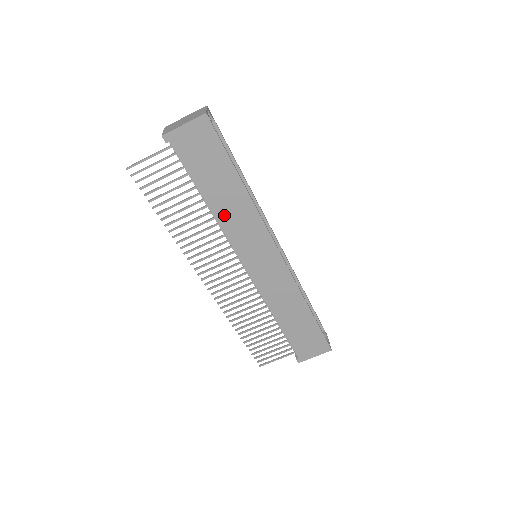
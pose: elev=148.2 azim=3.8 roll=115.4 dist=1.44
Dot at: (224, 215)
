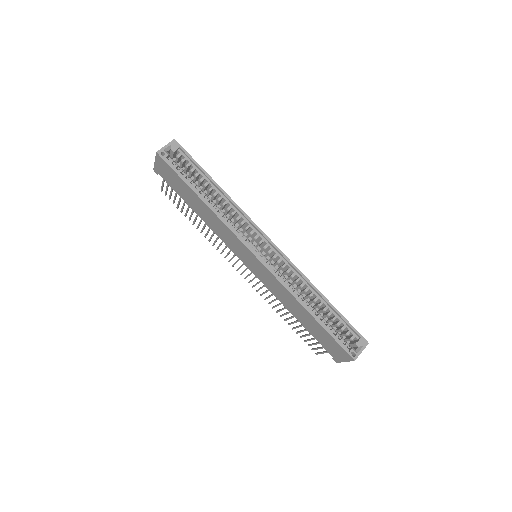
Dot at: (210, 224)
